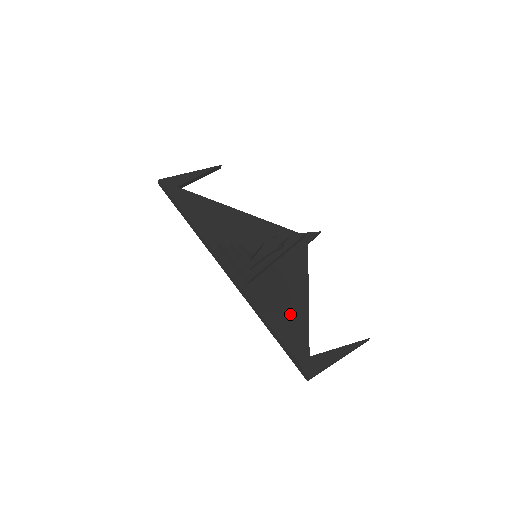
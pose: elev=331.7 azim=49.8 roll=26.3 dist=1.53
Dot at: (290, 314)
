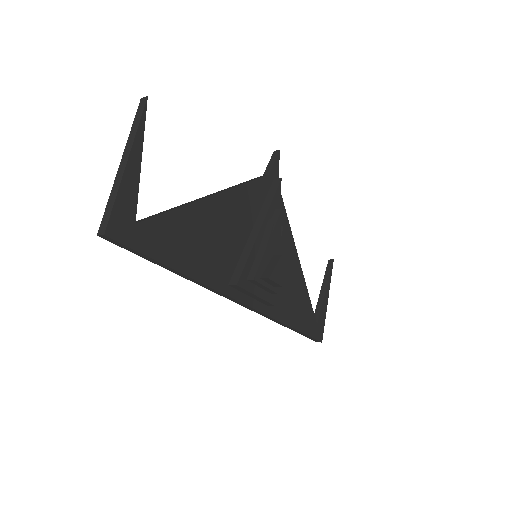
Dot at: (298, 299)
